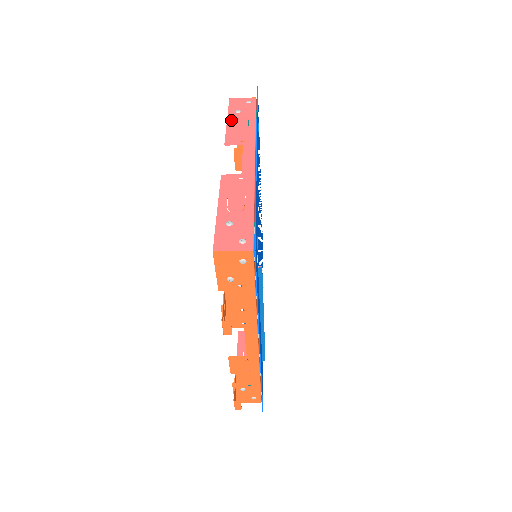
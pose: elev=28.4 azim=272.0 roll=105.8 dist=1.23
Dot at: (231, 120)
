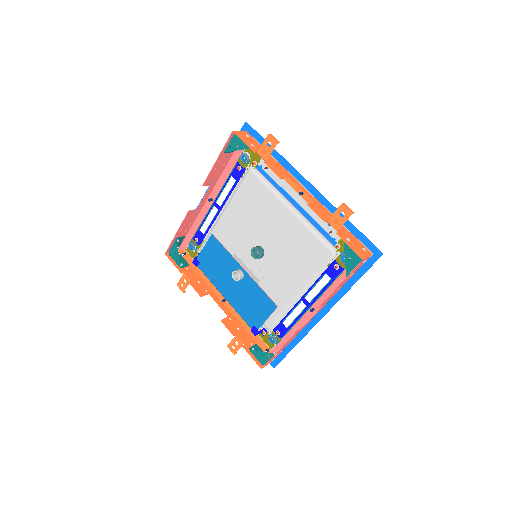
Dot at: occluded
